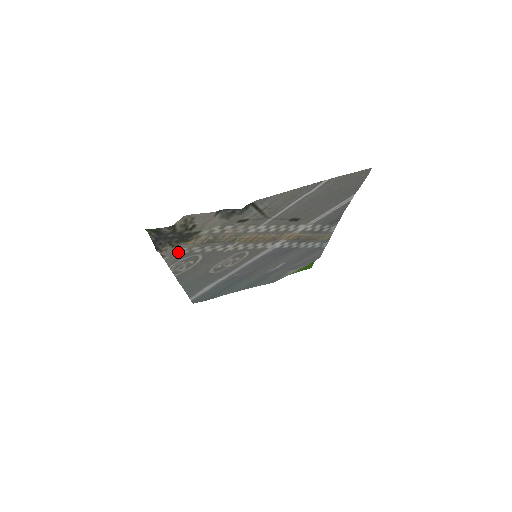
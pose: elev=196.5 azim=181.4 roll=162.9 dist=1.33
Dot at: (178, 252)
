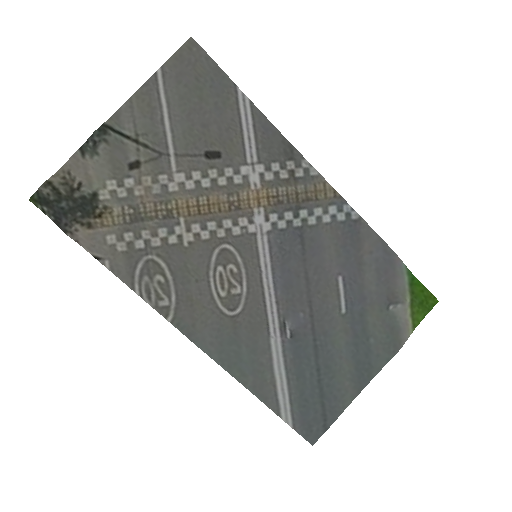
Dot at: (112, 248)
